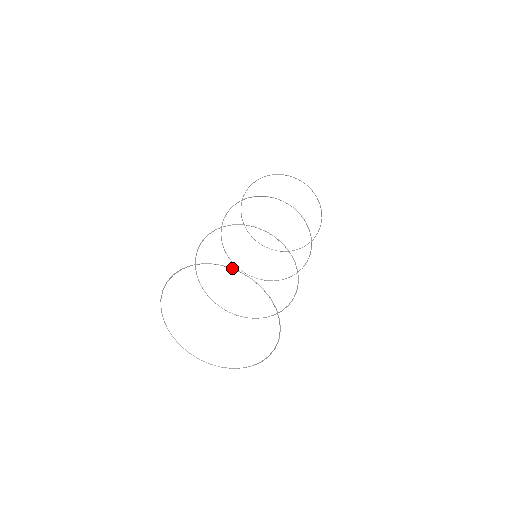
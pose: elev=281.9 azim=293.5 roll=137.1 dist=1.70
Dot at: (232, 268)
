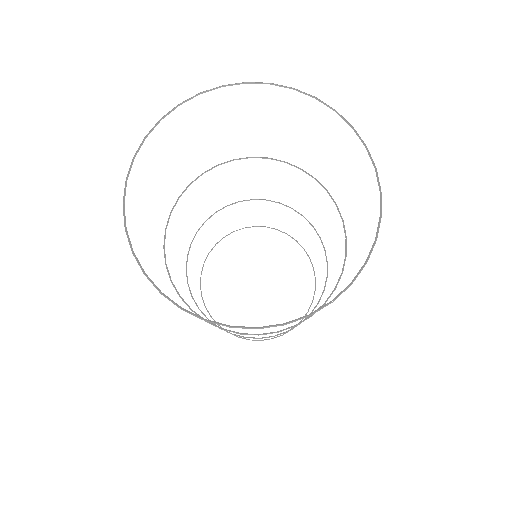
Dot at: (230, 84)
